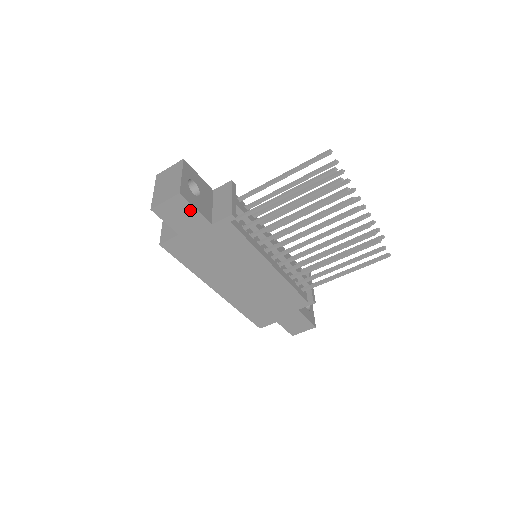
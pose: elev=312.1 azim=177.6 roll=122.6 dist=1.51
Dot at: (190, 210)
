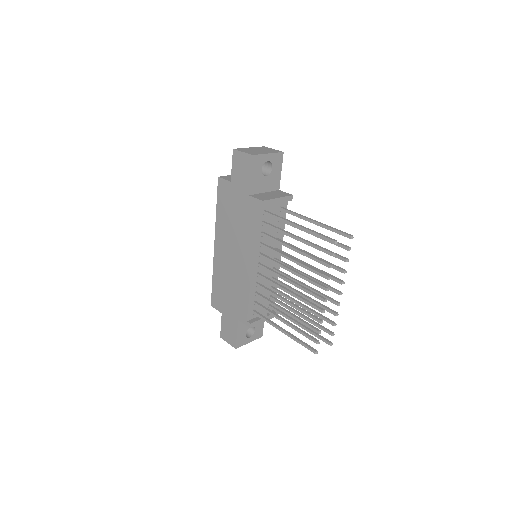
Dot at: (248, 172)
